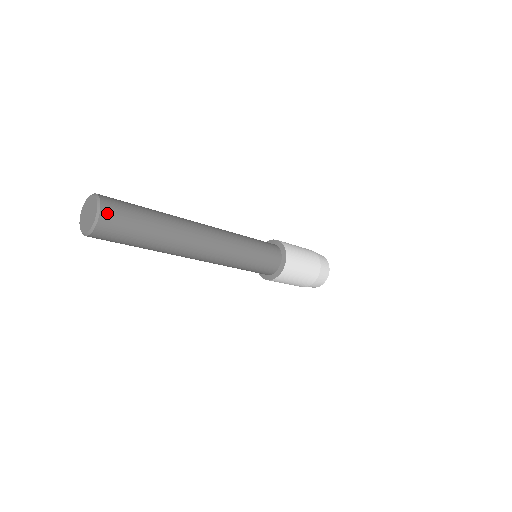
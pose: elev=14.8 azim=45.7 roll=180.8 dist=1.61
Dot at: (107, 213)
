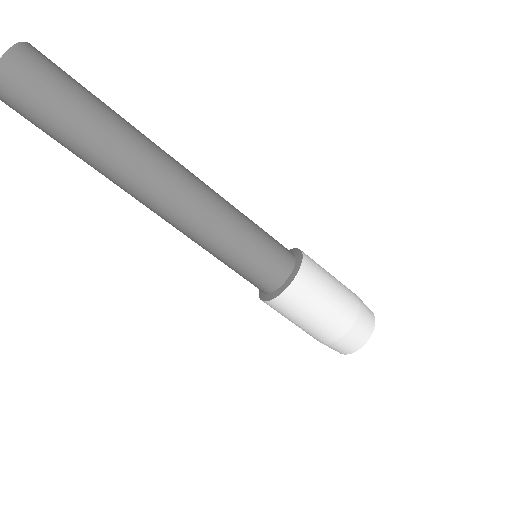
Dot at: (36, 50)
